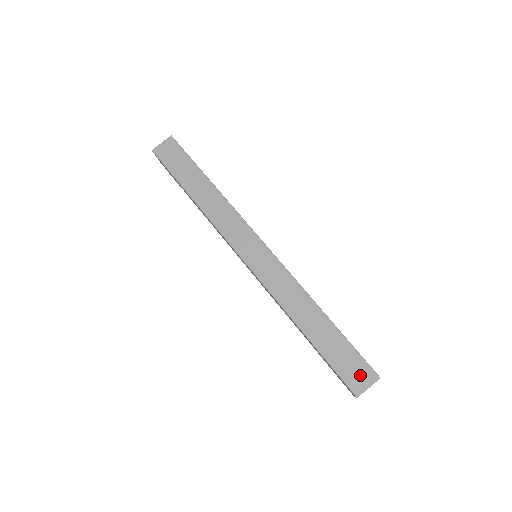
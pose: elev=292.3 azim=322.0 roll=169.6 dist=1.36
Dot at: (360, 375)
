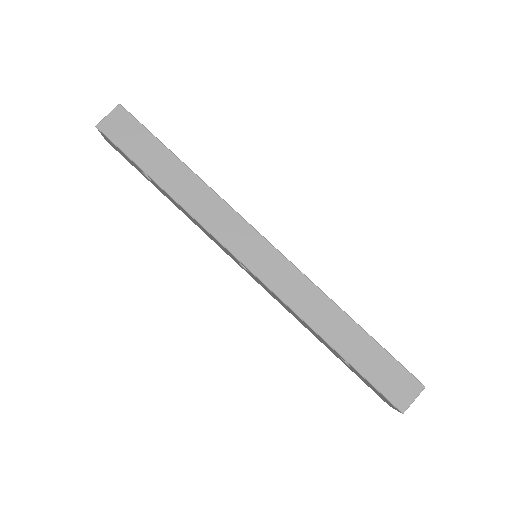
Dot at: (403, 387)
